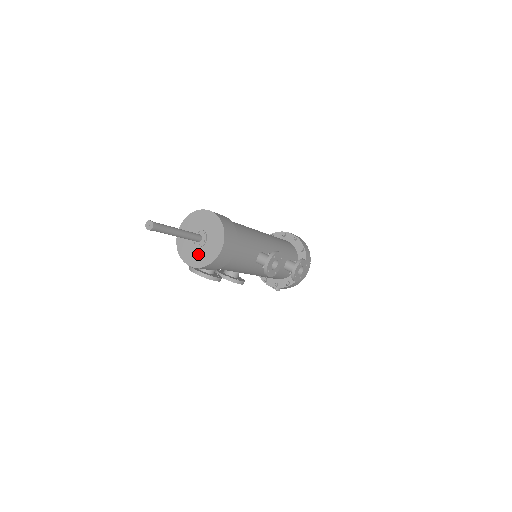
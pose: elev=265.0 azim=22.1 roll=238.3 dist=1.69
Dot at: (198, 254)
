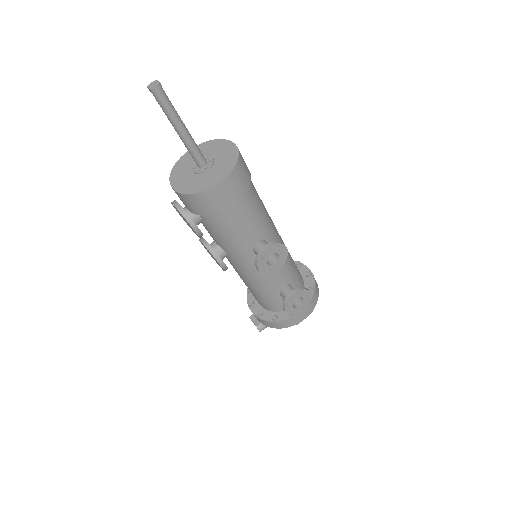
Dot at: (191, 180)
